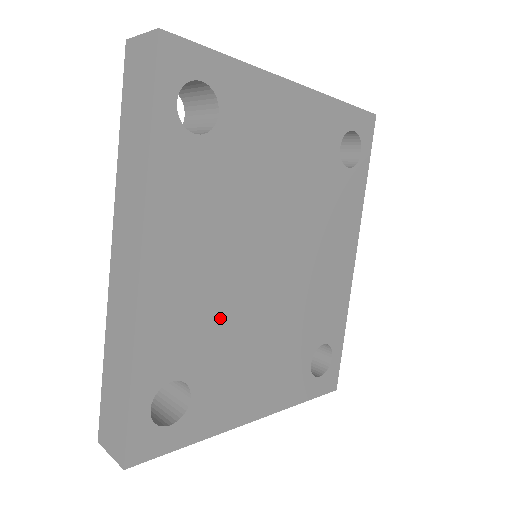
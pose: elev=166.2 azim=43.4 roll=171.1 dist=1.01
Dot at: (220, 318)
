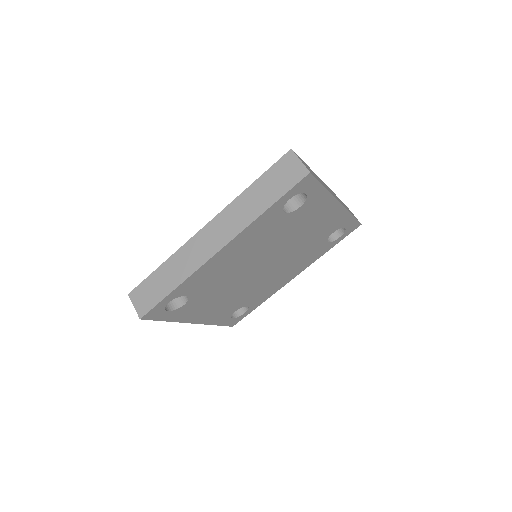
Dot at: (223, 280)
